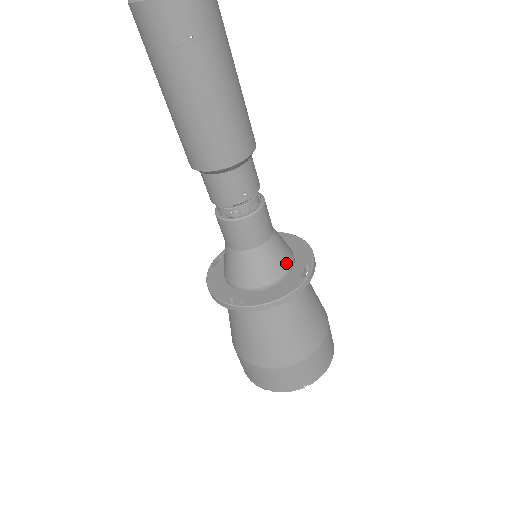
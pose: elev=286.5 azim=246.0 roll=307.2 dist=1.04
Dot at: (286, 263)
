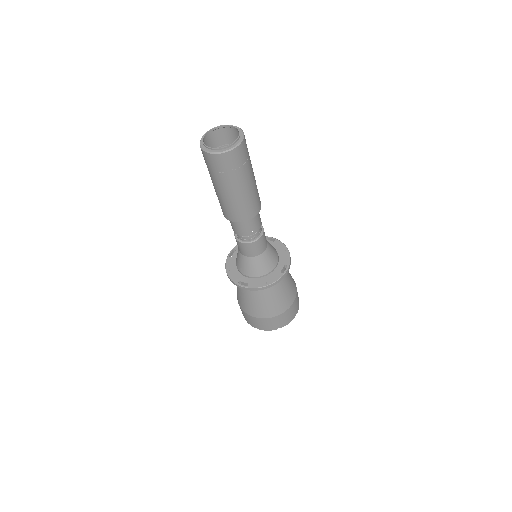
Dot at: (273, 263)
